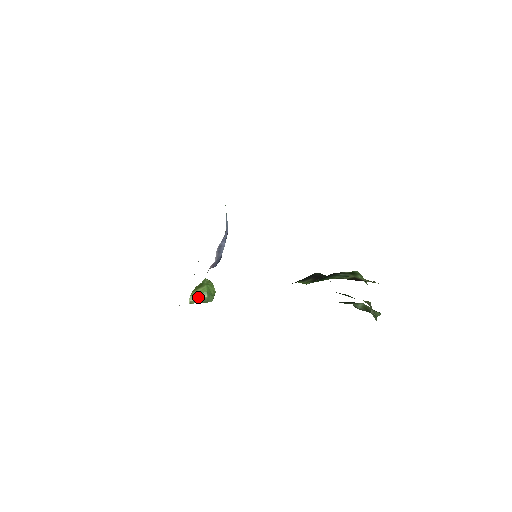
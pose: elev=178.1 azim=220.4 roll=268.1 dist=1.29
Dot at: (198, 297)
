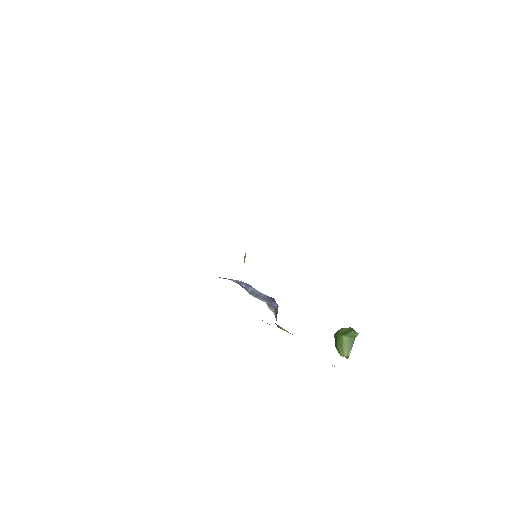
Dot at: (343, 346)
